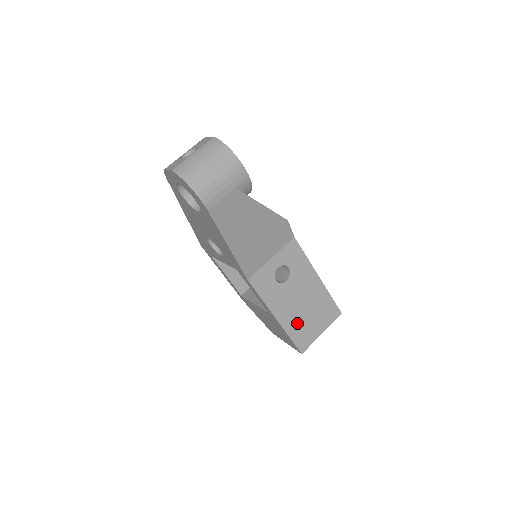
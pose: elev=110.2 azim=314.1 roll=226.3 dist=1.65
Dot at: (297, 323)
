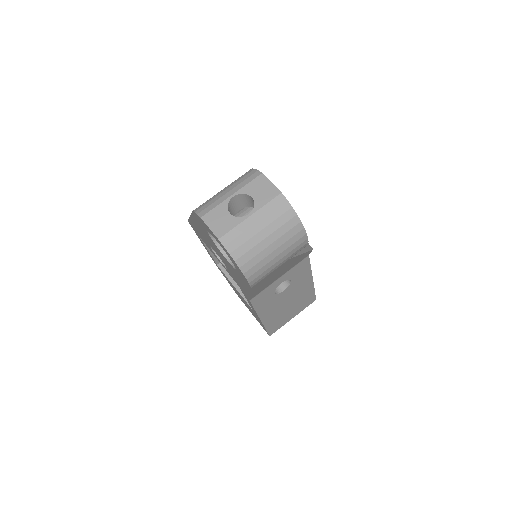
Dot at: (277, 317)
